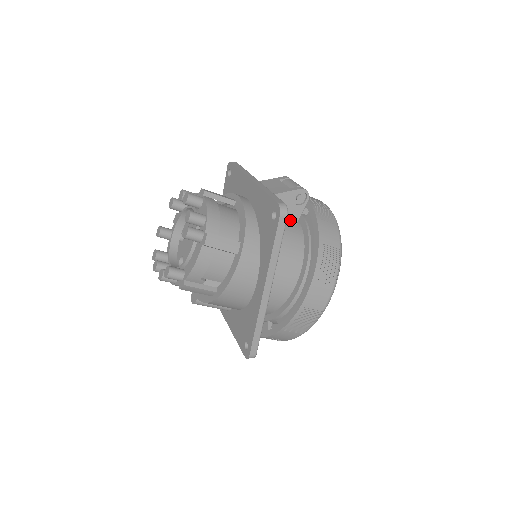
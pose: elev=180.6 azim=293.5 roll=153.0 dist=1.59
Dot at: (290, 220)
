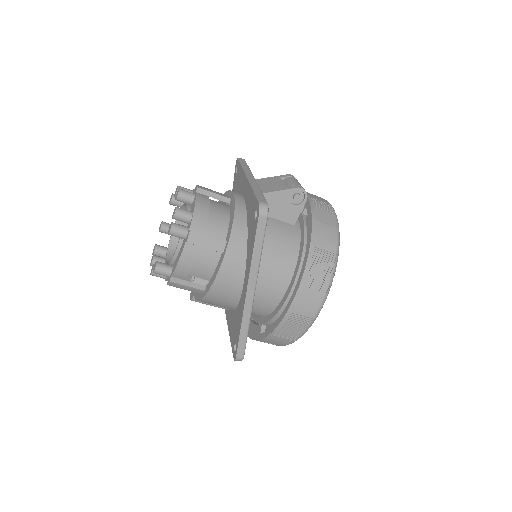
Dot at: (287, 220)
